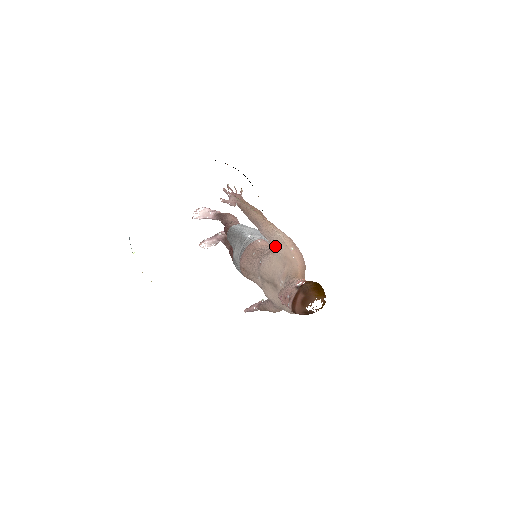
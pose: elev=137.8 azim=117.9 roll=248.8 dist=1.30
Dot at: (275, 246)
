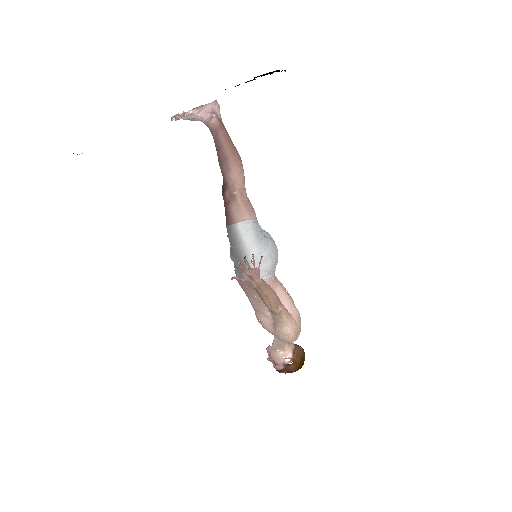
Dot at: (278, 336)
